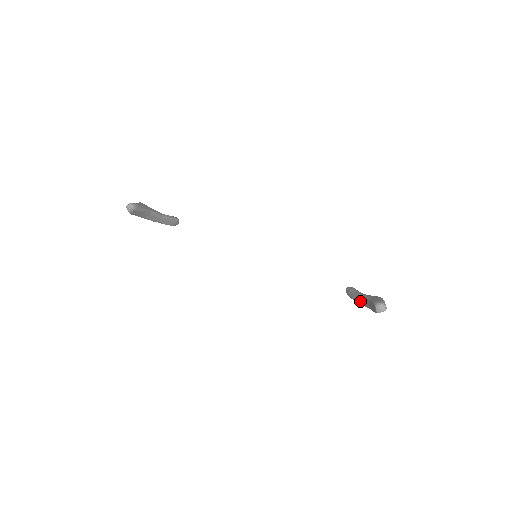
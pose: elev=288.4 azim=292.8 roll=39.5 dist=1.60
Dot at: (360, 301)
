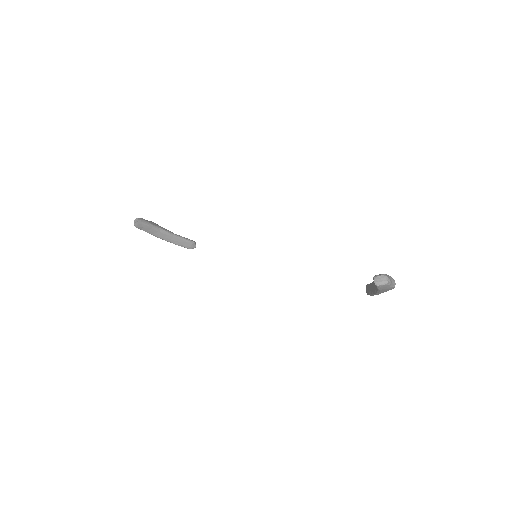
Dot at: (372, 290)
